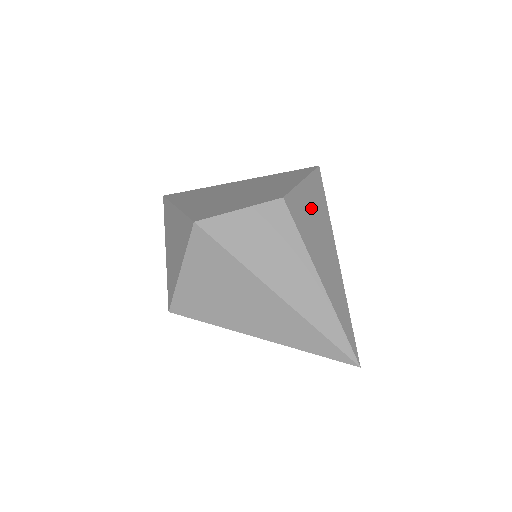
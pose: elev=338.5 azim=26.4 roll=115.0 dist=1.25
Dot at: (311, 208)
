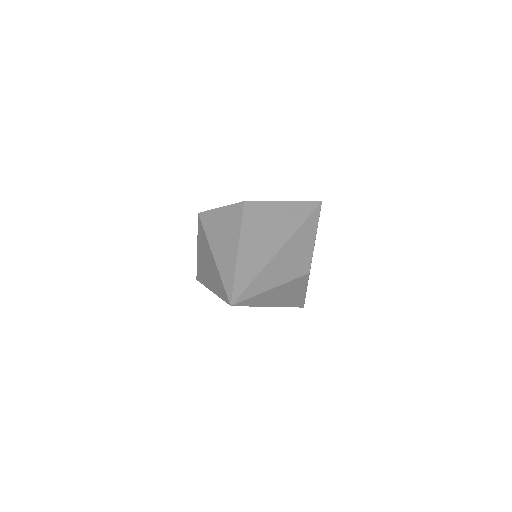
Dot at: (276, 216)
